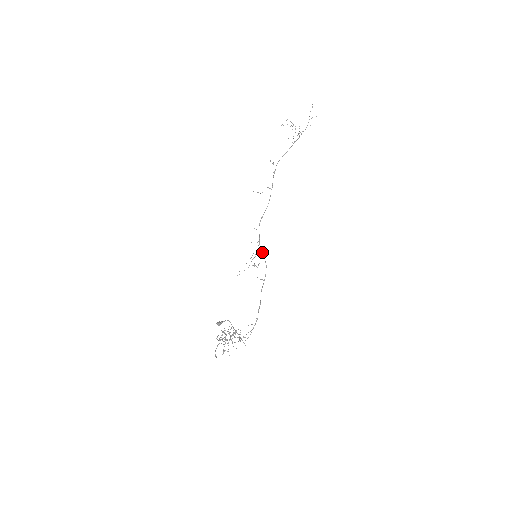
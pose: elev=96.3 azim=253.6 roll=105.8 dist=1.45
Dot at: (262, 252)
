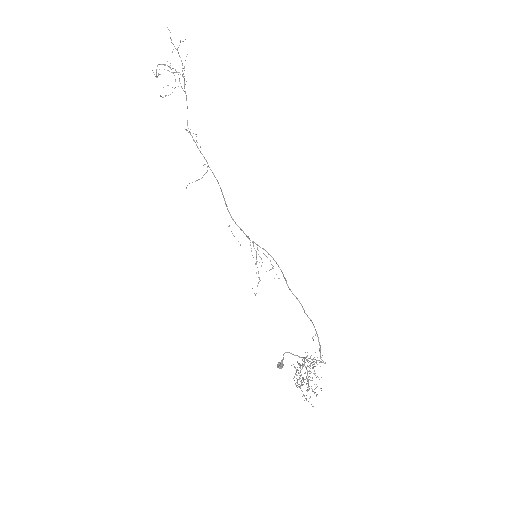
Dot at: (259, 246)
